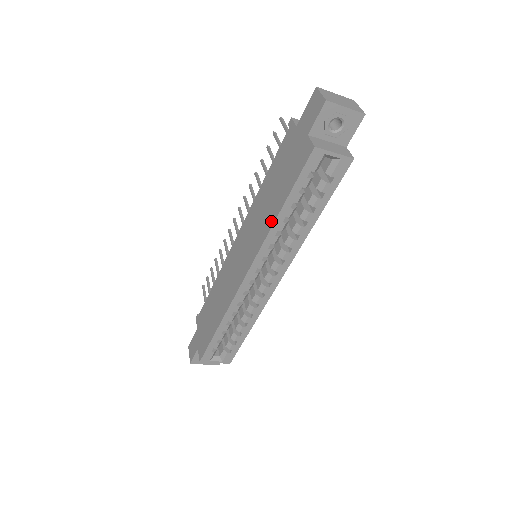
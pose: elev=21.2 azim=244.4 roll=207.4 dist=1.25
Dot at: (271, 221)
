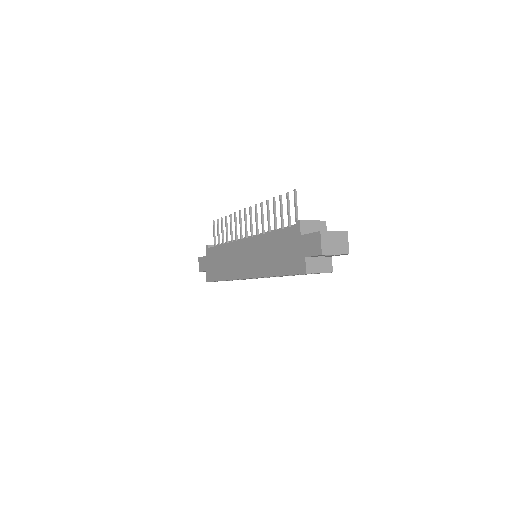
Dot at: (269, 273)
